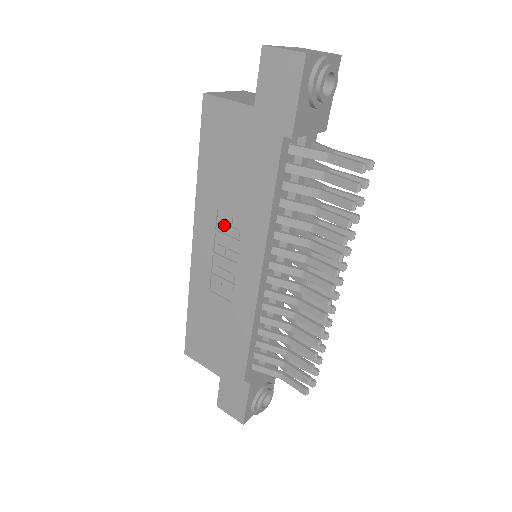
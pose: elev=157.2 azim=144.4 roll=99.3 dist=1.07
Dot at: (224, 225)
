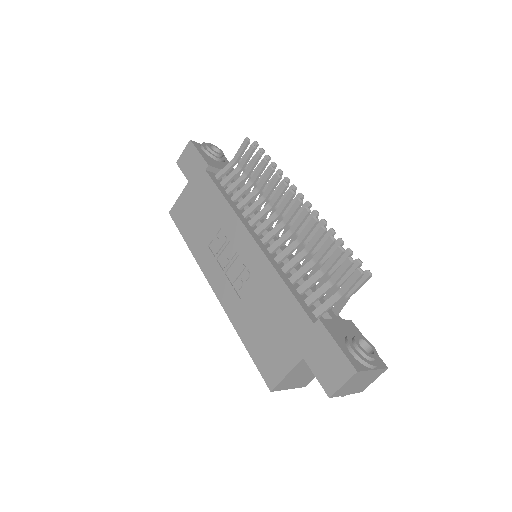
Dot at: (216, 247)
